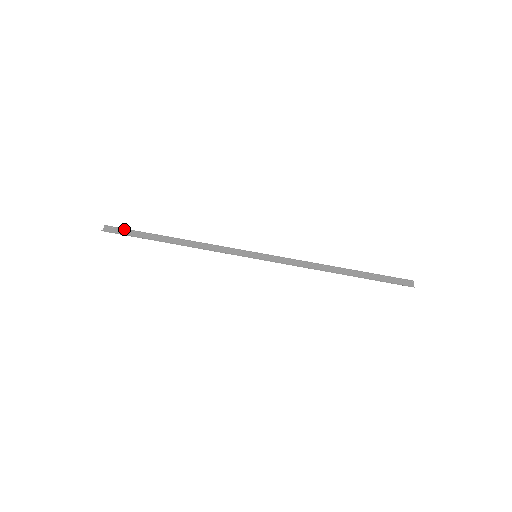
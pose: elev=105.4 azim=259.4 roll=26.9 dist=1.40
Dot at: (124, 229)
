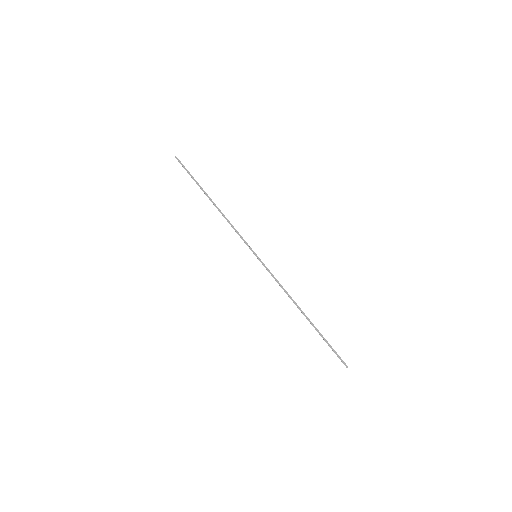
Dot at: occluded
